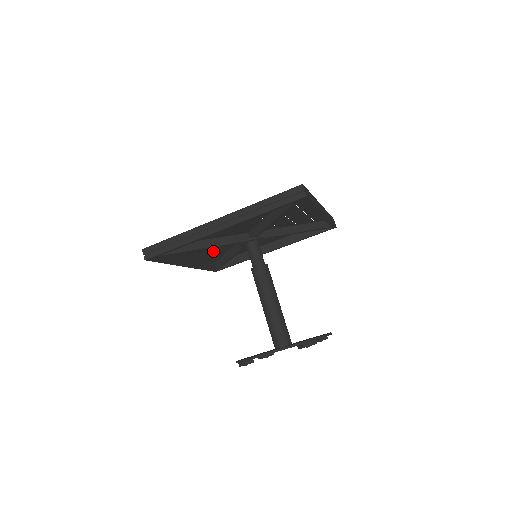
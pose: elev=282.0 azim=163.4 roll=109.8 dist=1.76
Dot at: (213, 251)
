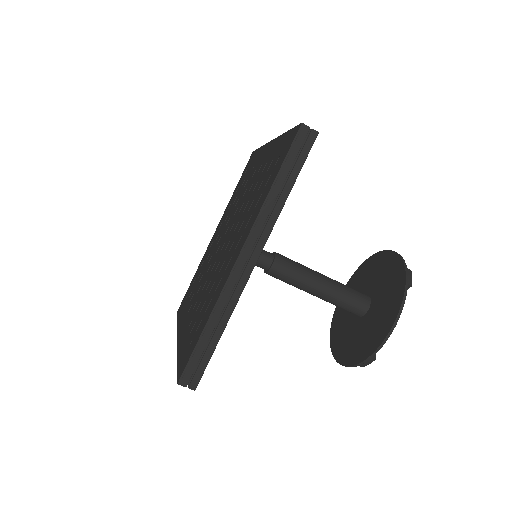
Dot at: occluded
